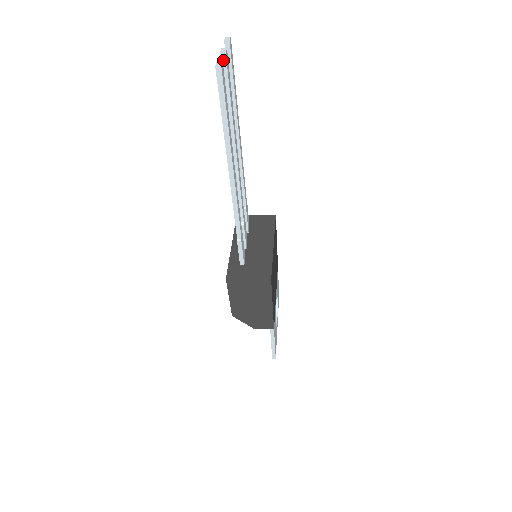
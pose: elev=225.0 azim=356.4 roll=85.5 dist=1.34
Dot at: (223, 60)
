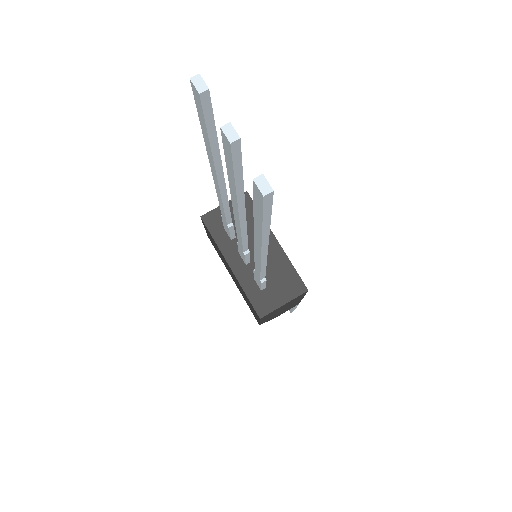
Dot at: (235, 148)
